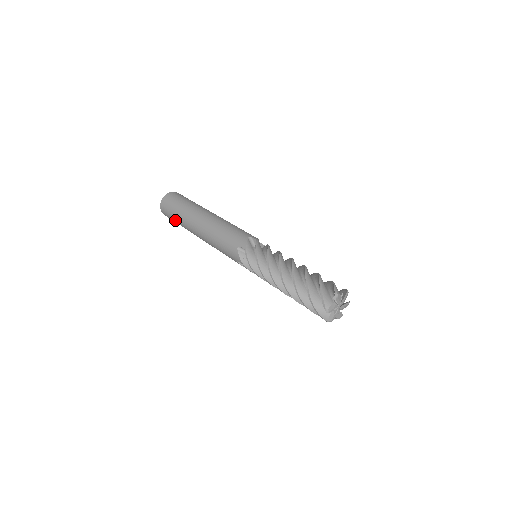
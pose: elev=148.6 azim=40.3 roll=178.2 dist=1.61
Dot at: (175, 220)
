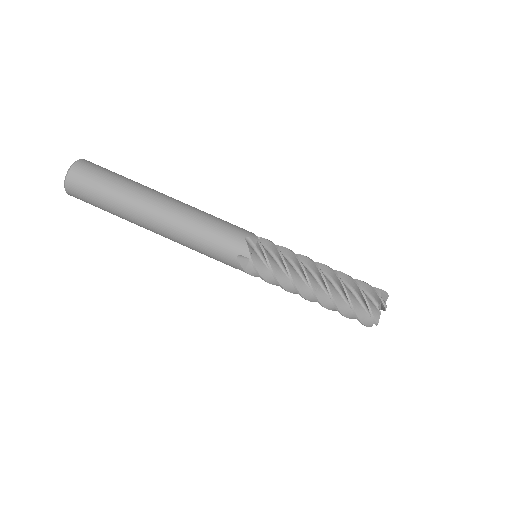
Dot at: occluded
